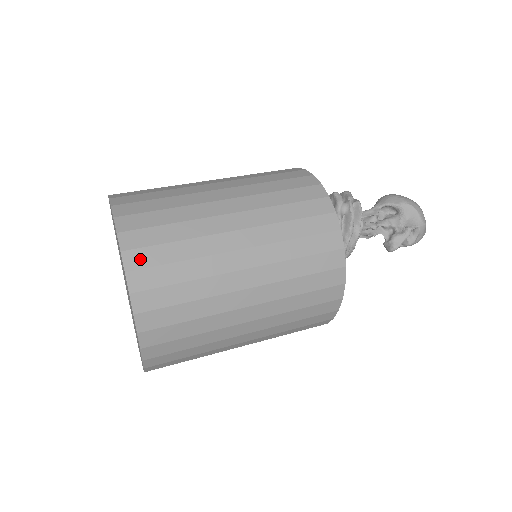
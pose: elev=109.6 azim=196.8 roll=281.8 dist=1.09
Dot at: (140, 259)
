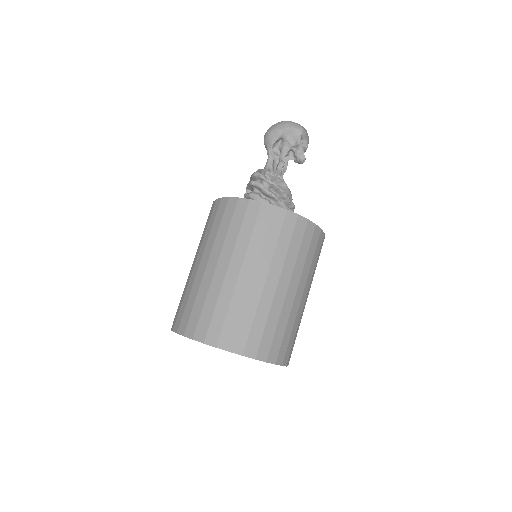
Dot at: (240, 343)
